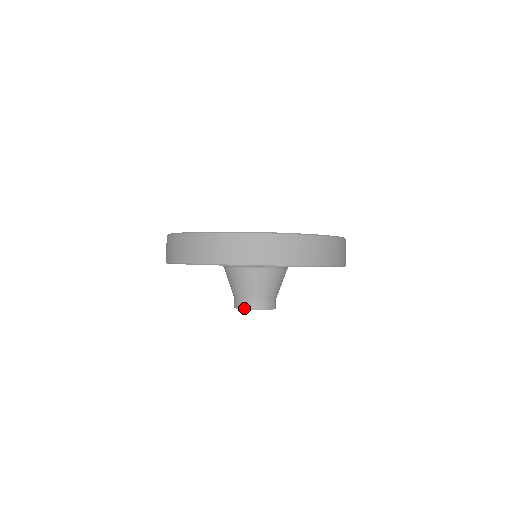
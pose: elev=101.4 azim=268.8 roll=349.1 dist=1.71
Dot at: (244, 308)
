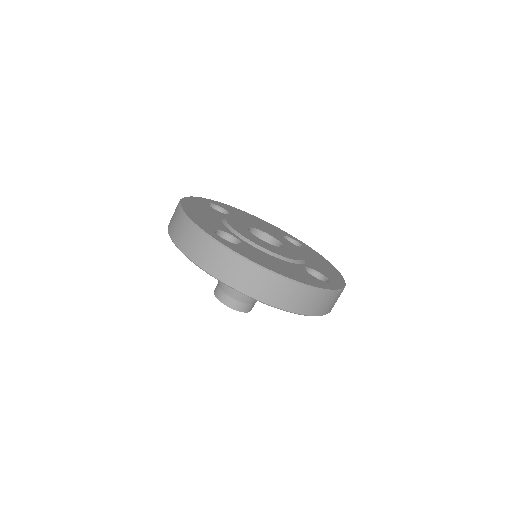
Dot at: (226, 304)
